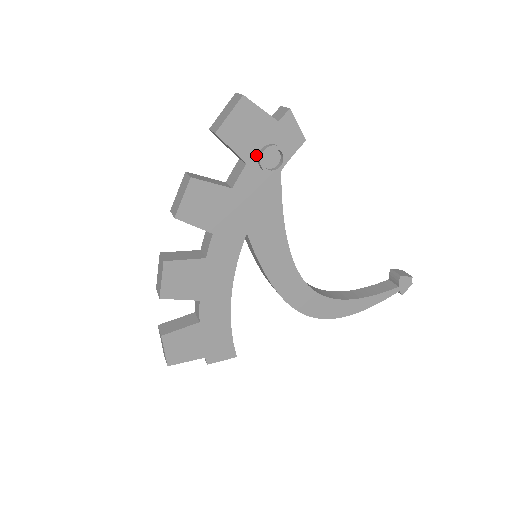
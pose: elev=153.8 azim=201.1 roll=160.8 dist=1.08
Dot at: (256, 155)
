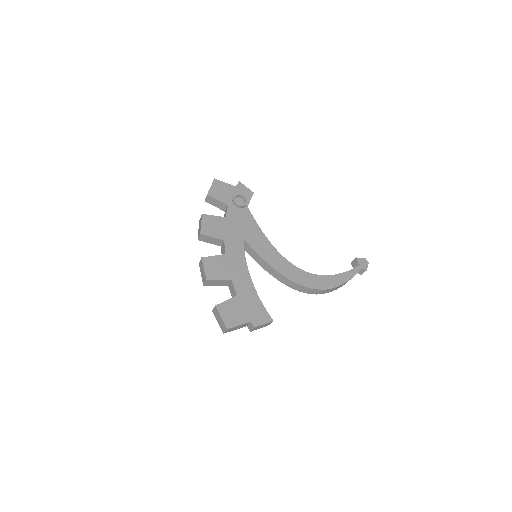
Dot at: (231, 201)
